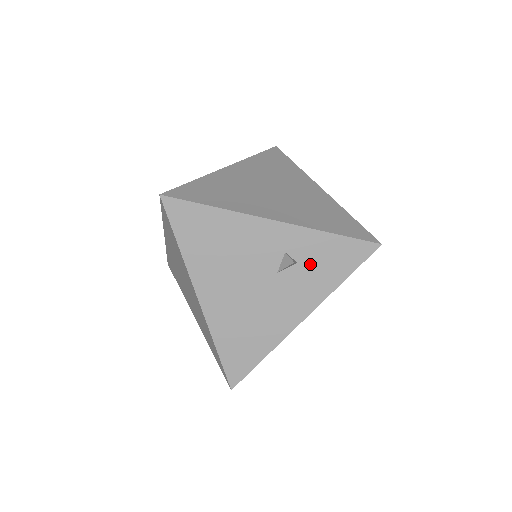
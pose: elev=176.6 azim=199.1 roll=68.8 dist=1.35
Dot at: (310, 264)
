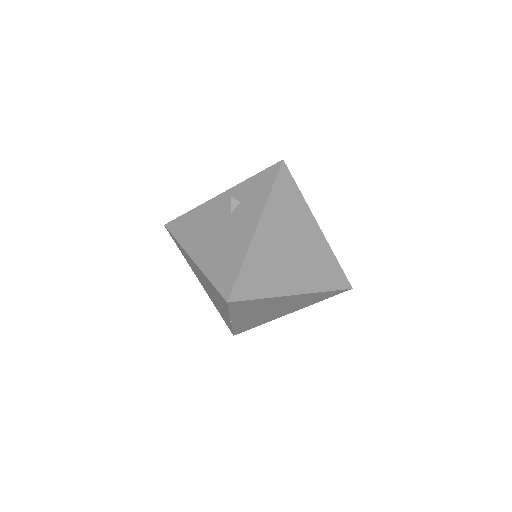
Dot at: (247, 197)
